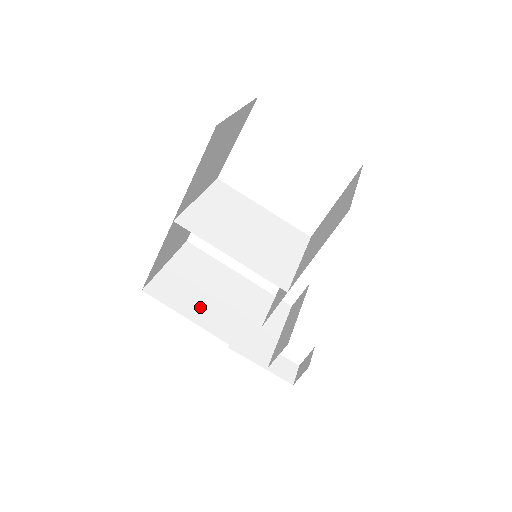
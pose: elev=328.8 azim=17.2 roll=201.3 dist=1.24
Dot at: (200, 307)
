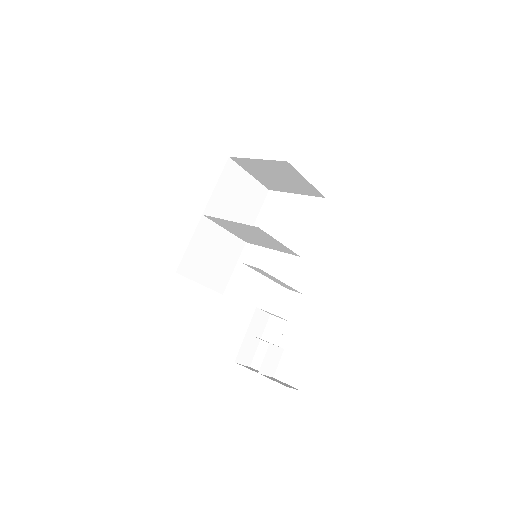
Dot at: occluded
